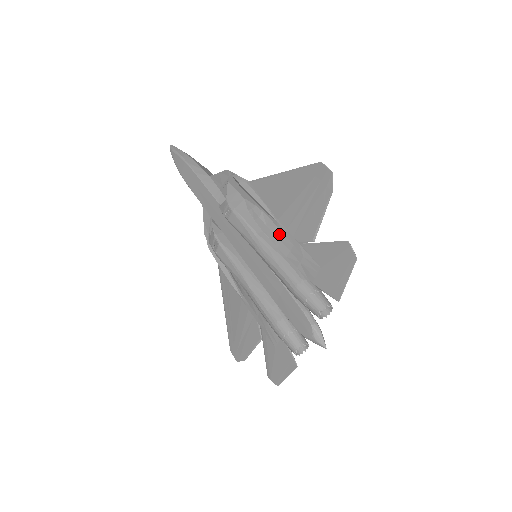
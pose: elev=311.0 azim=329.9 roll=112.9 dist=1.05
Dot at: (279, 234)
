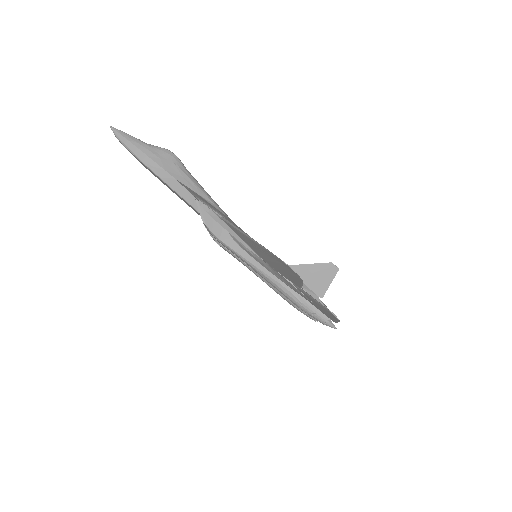
Dot at: (269, 268)
